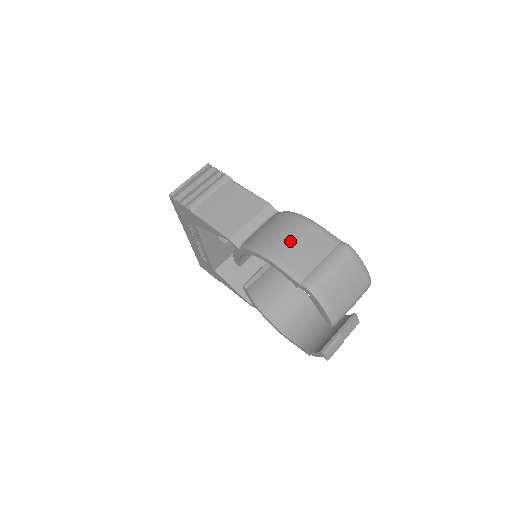
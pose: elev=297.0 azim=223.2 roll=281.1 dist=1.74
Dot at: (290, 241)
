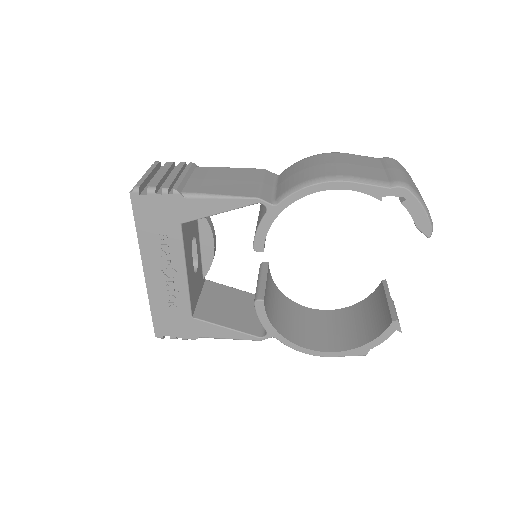
Dot at: (339, 164)
